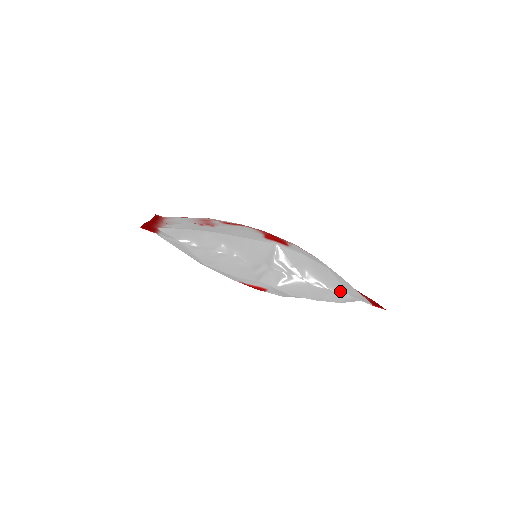
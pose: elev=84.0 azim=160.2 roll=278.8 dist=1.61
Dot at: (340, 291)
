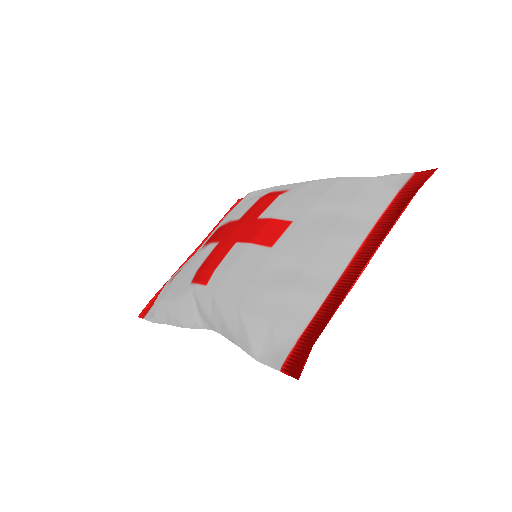
Dot at: (247, 350)
